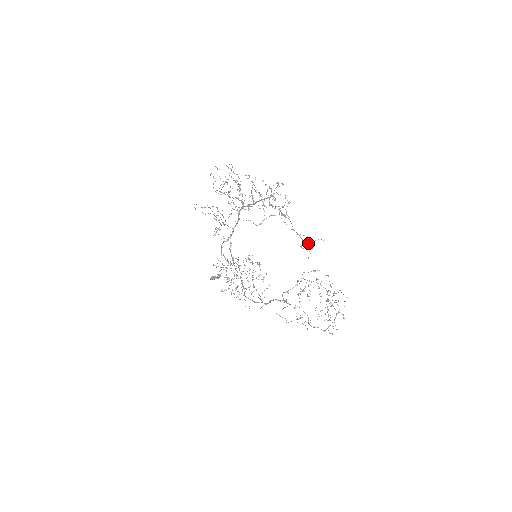
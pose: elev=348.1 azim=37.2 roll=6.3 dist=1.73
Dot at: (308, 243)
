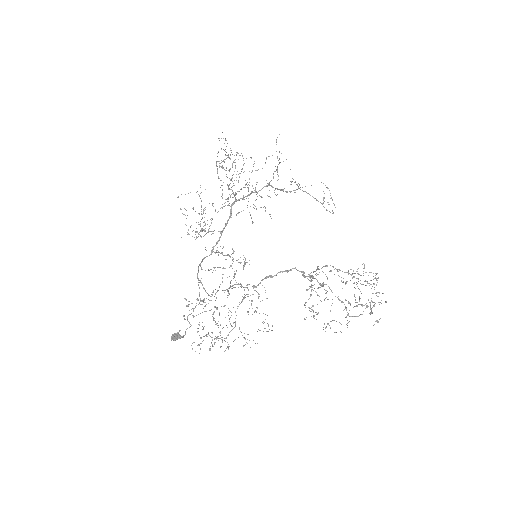
Dot at: occluded
